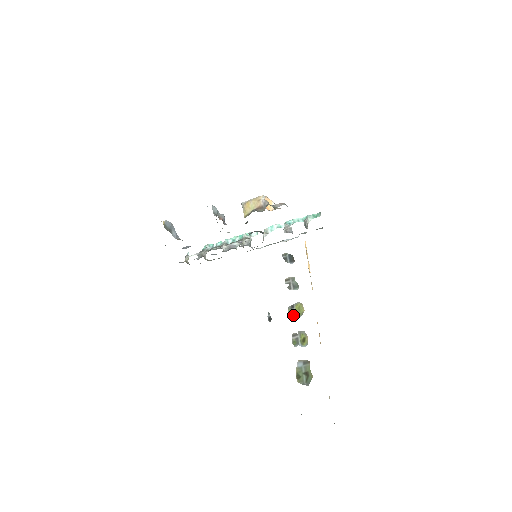
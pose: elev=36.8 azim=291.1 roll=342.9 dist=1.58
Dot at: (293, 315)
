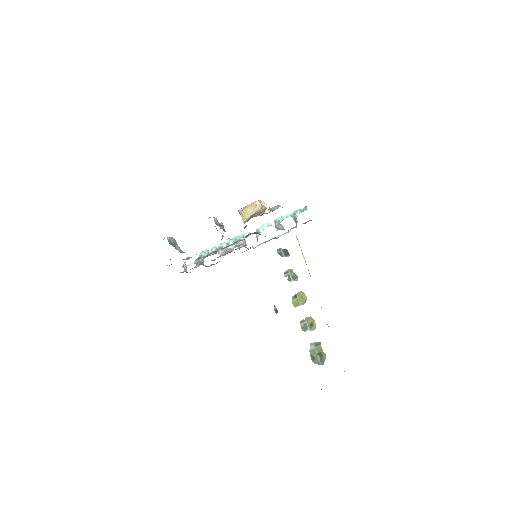
Dot at: (297, 304)
